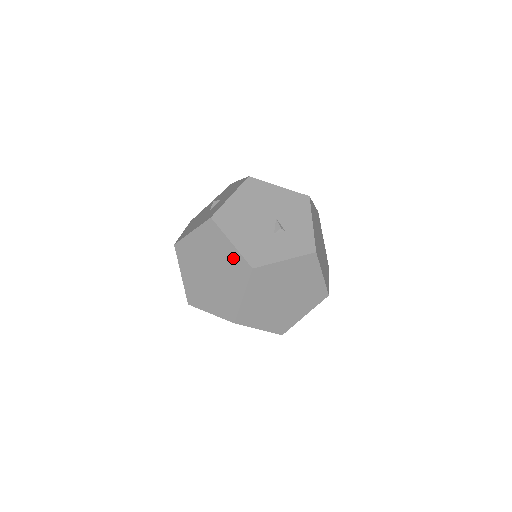
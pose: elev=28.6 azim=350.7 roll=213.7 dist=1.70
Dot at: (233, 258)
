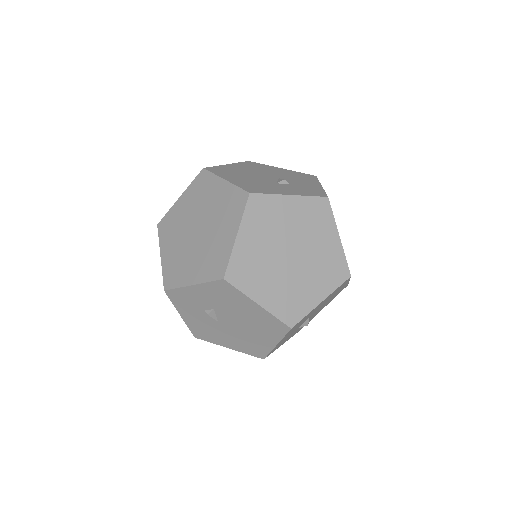
Dot at: (226, 195)
